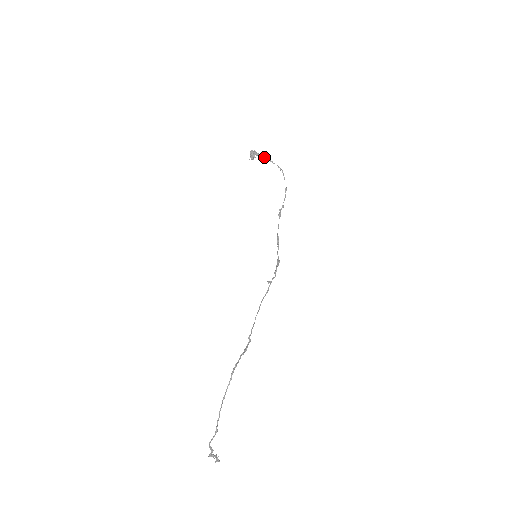
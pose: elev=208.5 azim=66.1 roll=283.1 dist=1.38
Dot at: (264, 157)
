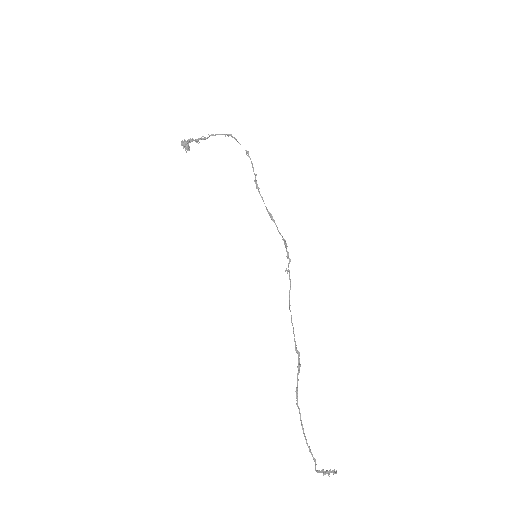
Dot at: occluded
